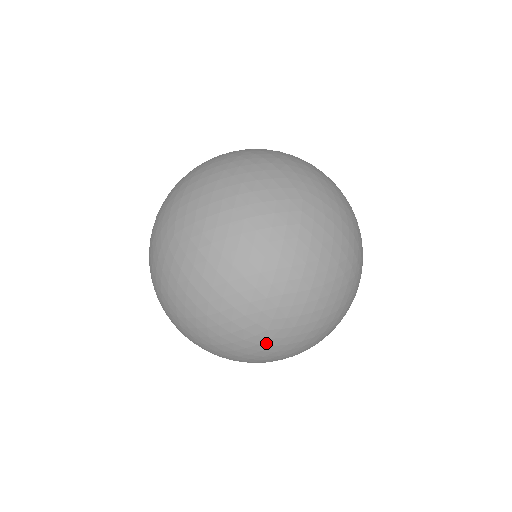
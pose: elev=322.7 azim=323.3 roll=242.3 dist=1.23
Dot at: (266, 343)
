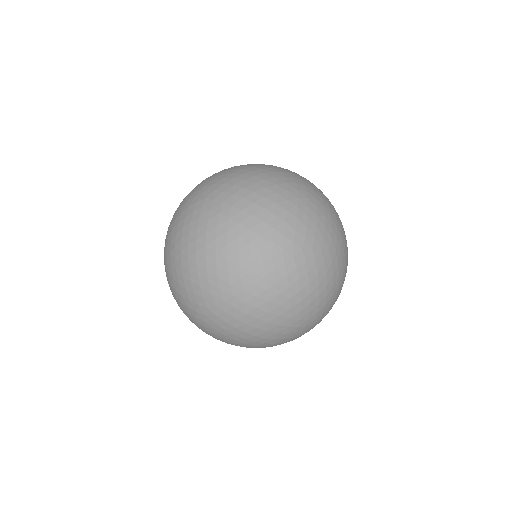
Dot at: (218, 320)
